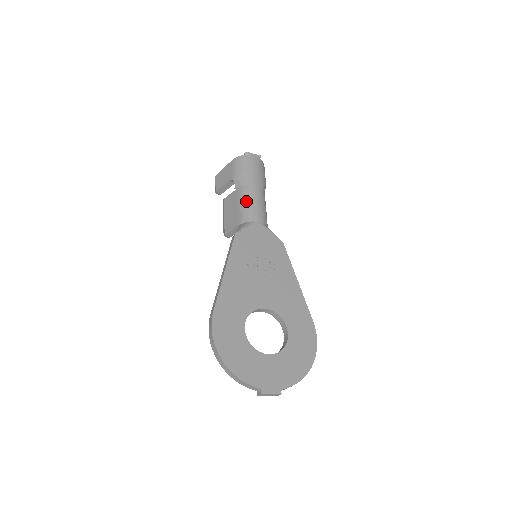
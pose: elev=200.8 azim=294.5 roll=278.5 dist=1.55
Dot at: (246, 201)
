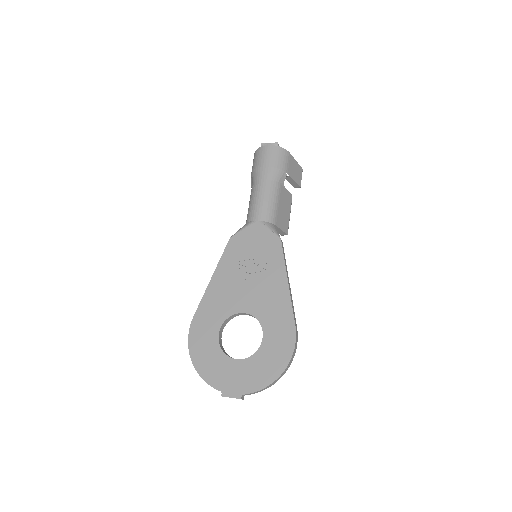
Dot at: (252, 199)
